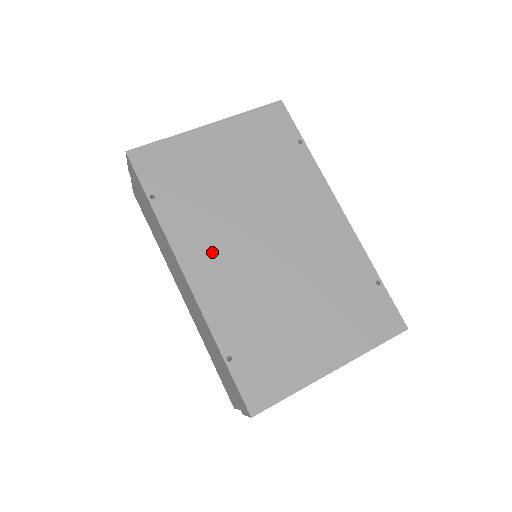
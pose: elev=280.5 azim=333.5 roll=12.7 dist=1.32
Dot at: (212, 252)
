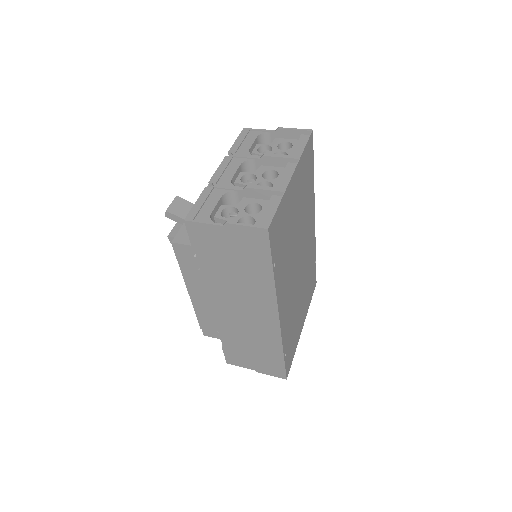
Dot at: (287, 290)
